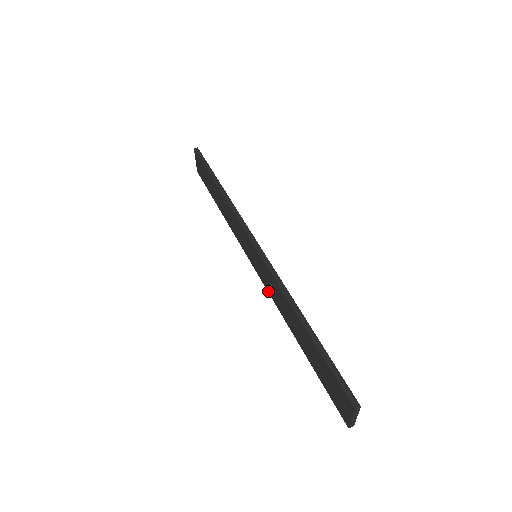
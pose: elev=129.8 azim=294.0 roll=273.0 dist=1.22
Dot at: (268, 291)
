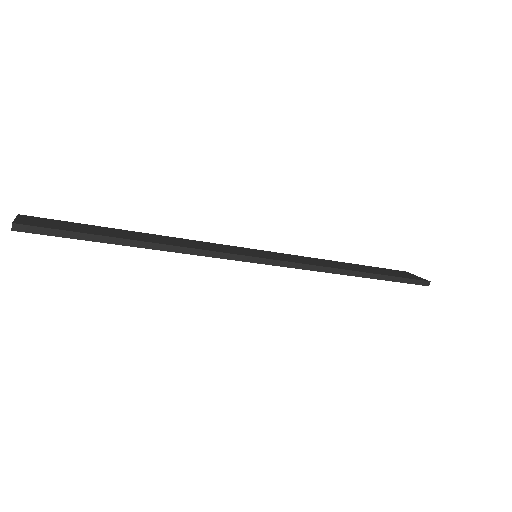
Dot at: occluded
